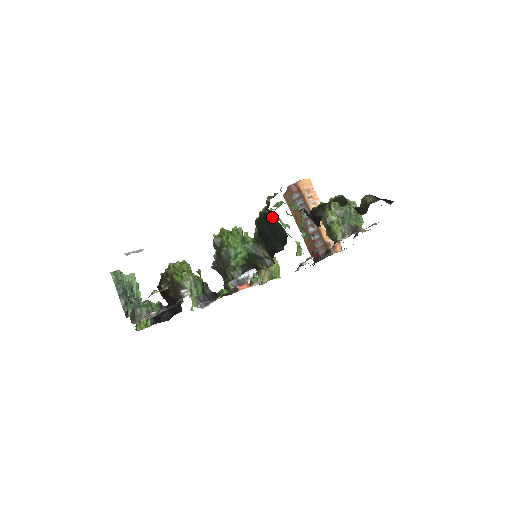
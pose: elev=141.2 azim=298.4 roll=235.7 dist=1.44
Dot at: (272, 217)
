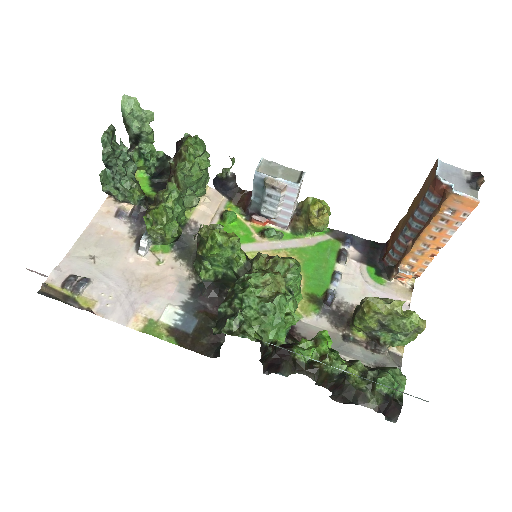
Dot at: occluded
